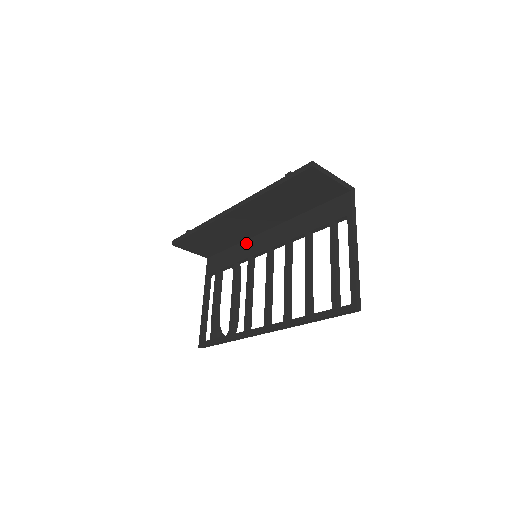
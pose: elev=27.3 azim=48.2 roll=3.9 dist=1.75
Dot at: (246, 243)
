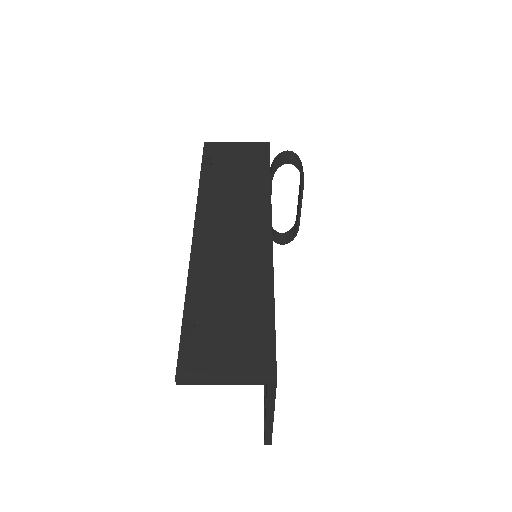
Dot at: occluded
